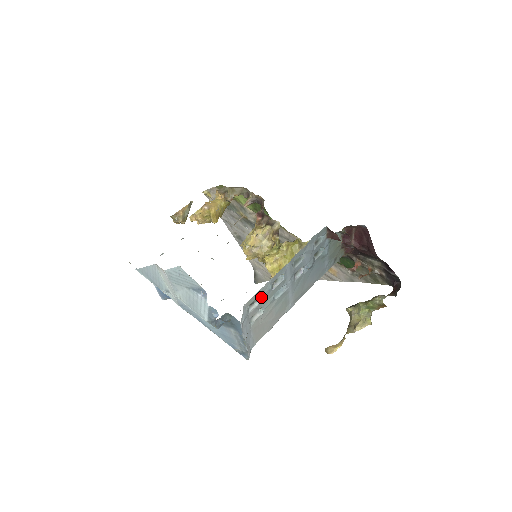
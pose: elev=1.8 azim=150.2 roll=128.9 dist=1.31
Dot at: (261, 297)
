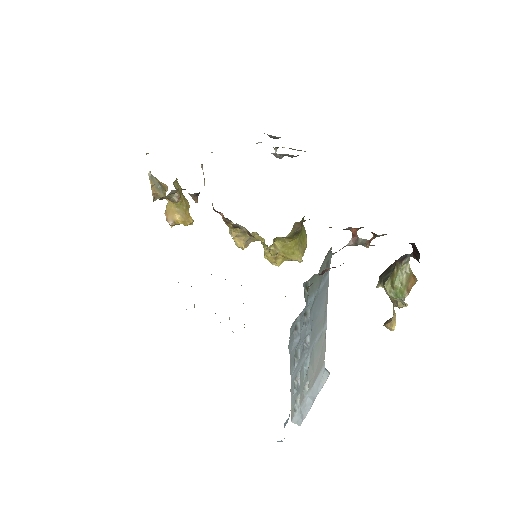
Dot at: (297, 396)
